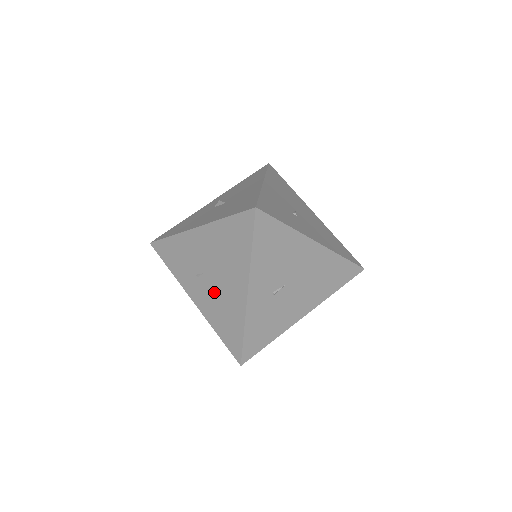
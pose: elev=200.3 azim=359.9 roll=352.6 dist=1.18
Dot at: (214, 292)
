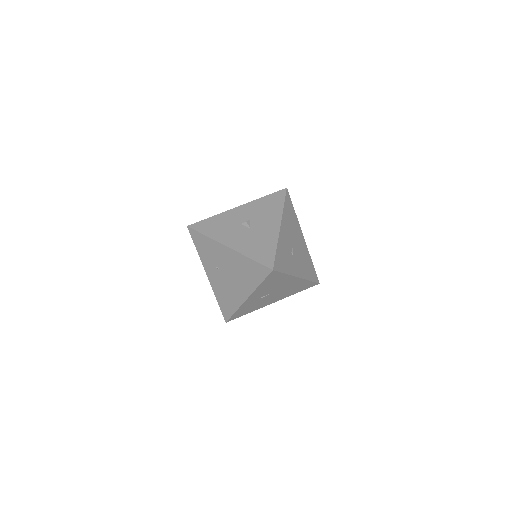
Dot at: (225, 283)
